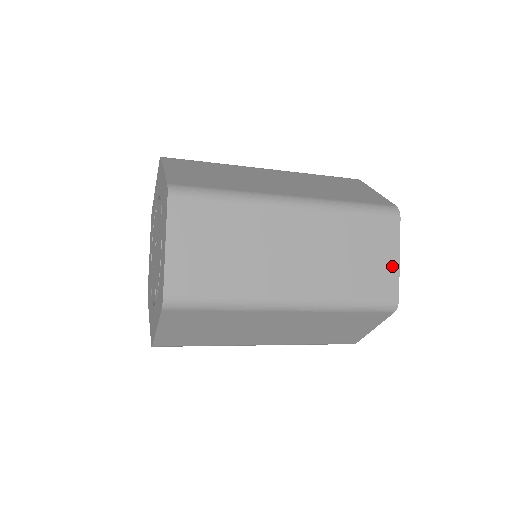
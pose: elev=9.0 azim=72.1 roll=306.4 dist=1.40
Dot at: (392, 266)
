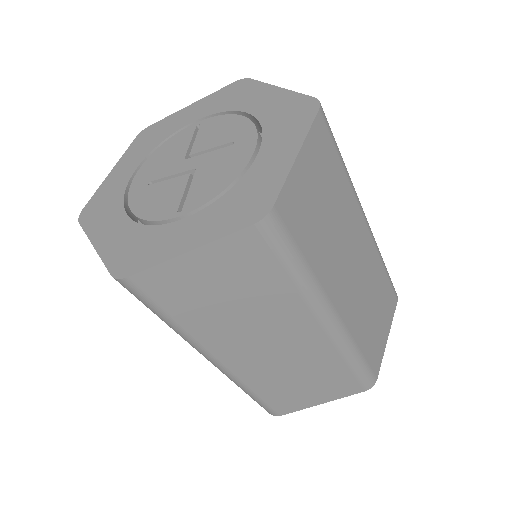
Dot at: (384, 341)
